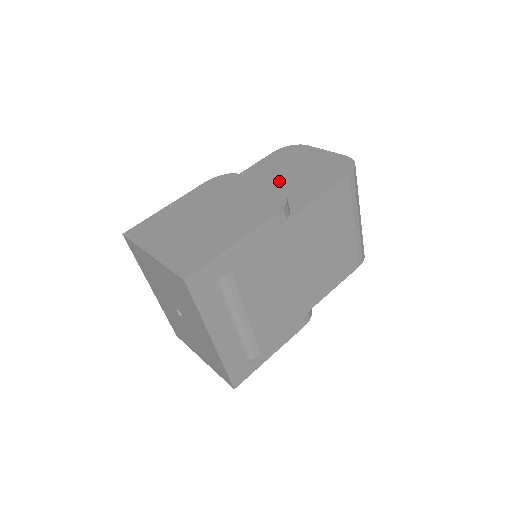
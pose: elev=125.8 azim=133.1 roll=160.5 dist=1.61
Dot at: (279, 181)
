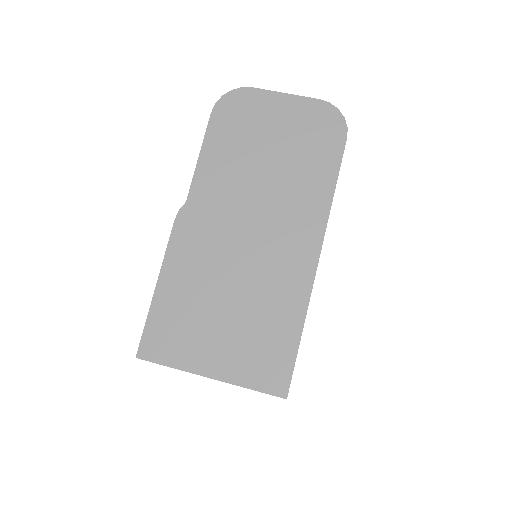
Dot at: (263, 176)
